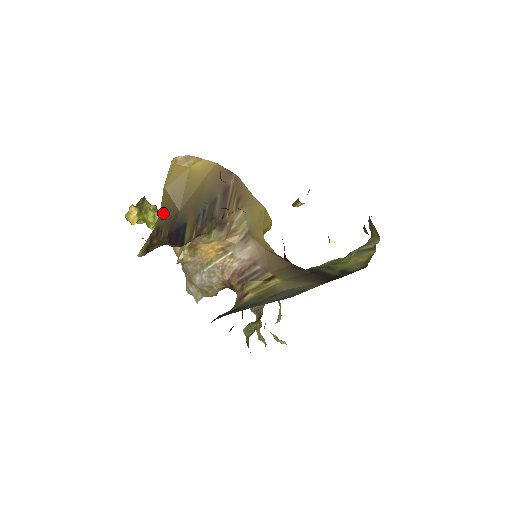
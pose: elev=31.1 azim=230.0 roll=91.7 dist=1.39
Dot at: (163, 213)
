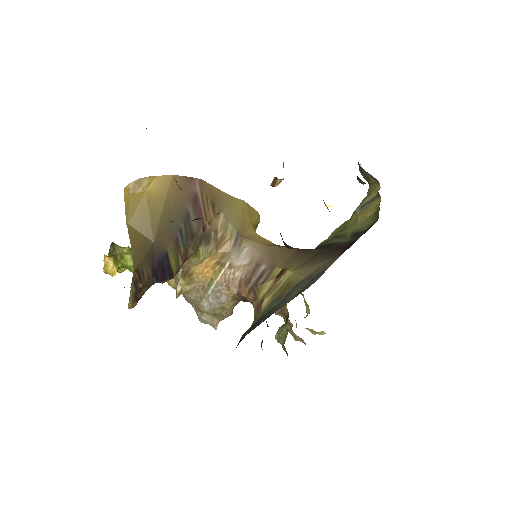
Dot at: (136, 252)
